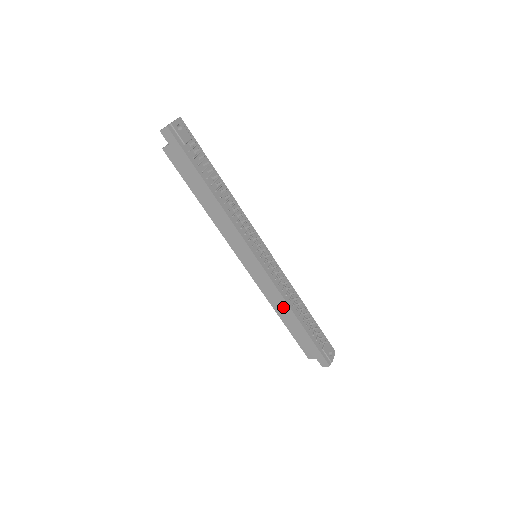
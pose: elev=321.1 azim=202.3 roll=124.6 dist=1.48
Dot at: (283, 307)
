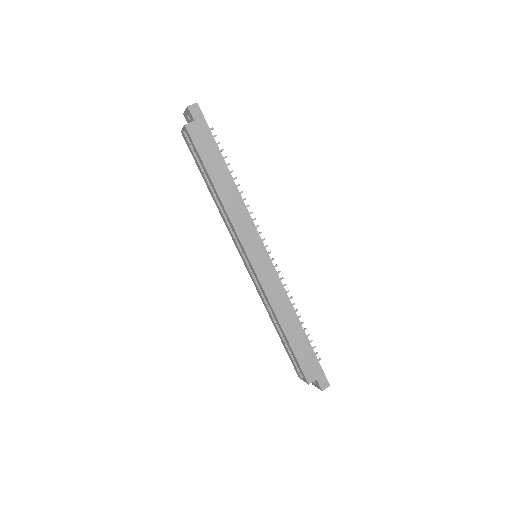
Dot at: (287, 311)
